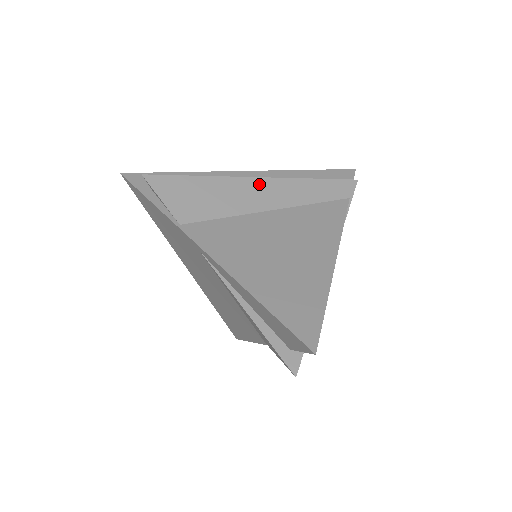
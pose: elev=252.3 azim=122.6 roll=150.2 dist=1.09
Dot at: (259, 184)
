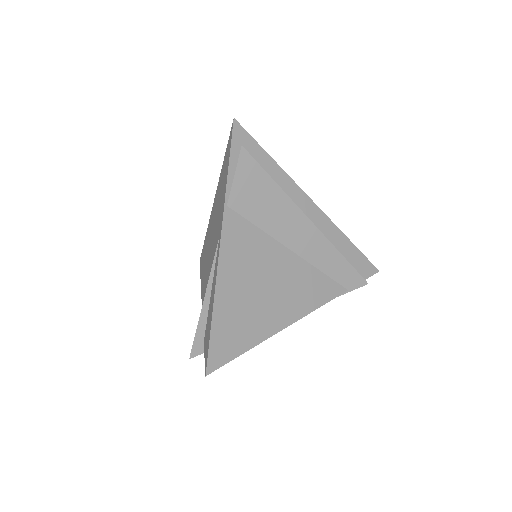
Dot at: (306, 227)
